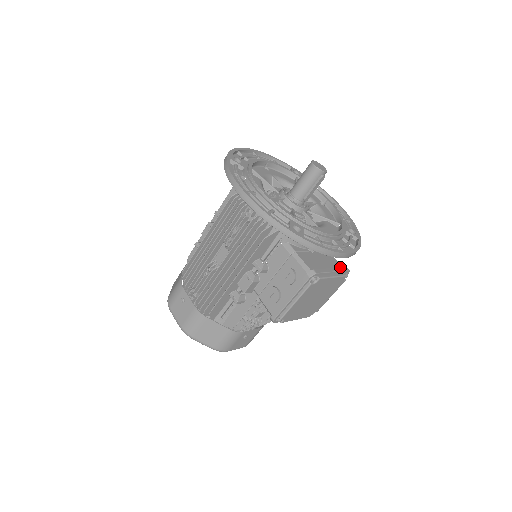
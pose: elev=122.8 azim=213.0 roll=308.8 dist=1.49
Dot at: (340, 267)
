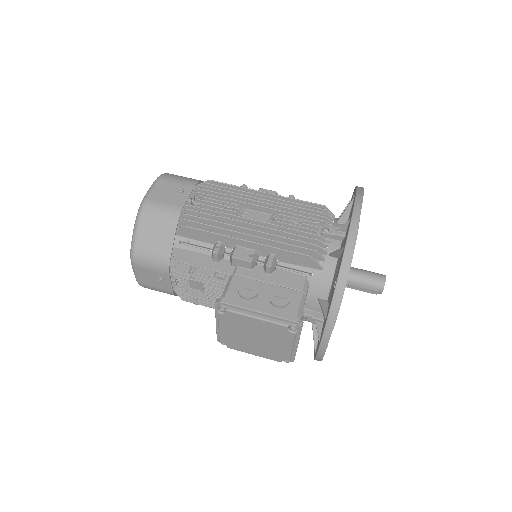
Dot at: occluded
